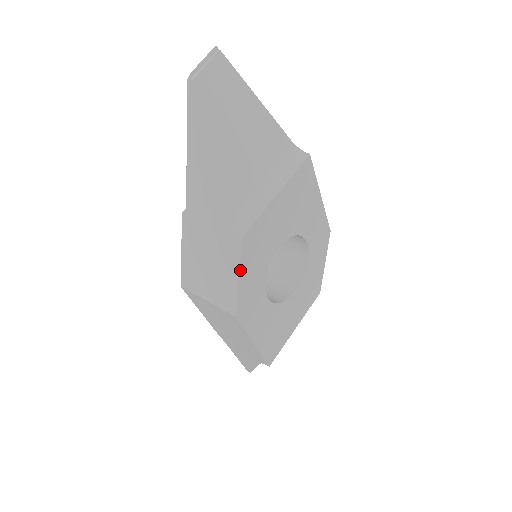
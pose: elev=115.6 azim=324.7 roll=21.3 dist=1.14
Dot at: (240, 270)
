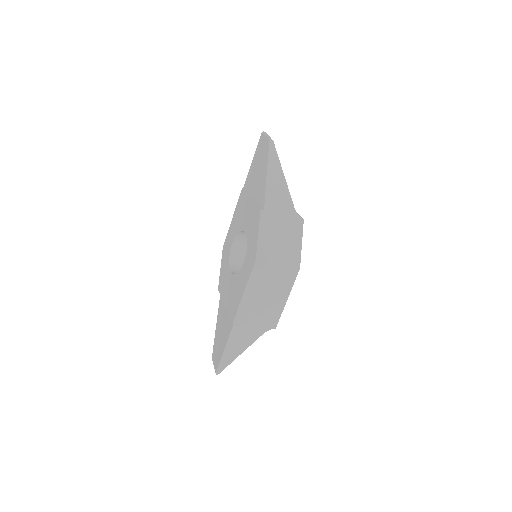
Dot at: occluded
